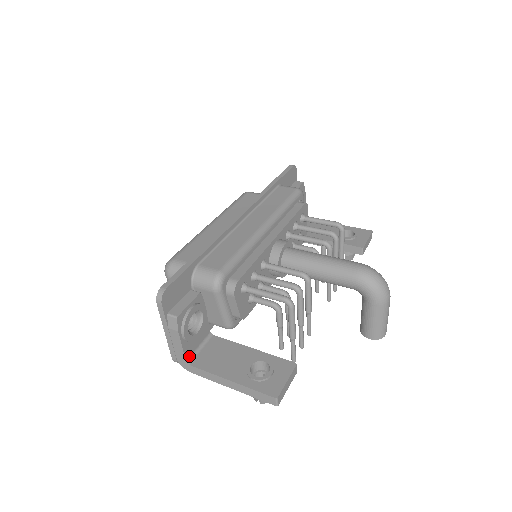
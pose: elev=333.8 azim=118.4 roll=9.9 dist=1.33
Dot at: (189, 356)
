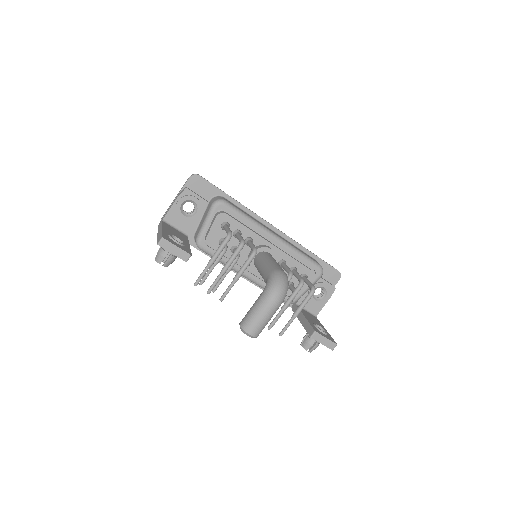
Dot at: (168, 220)
